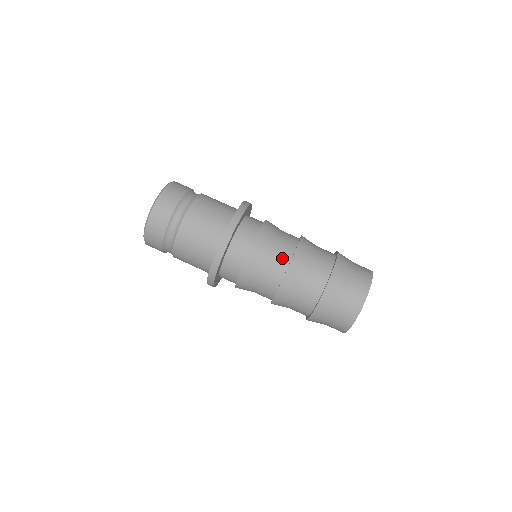
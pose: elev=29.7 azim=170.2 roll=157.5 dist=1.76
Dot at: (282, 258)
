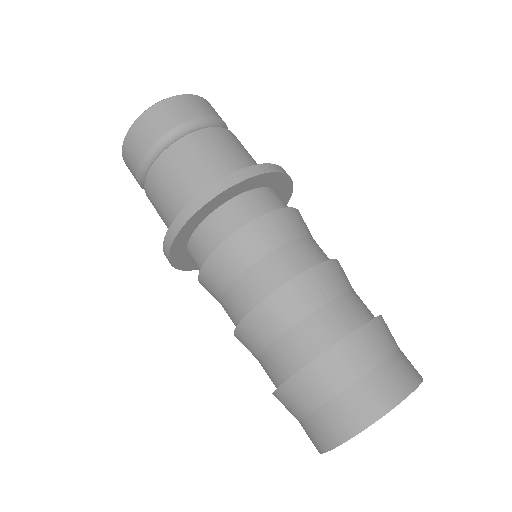
Dot at: (233, 313)
